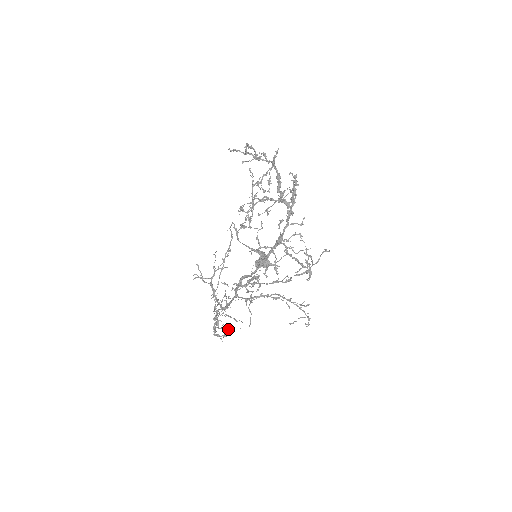
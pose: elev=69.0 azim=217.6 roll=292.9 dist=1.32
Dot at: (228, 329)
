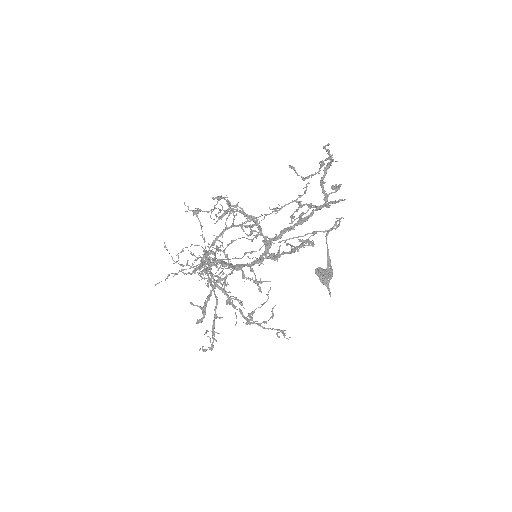
Dot at: occluded
